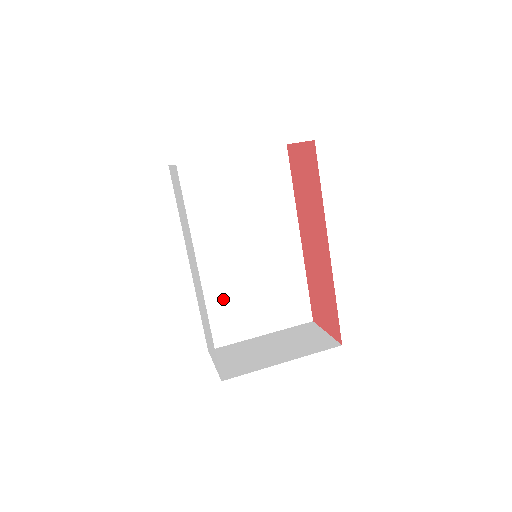
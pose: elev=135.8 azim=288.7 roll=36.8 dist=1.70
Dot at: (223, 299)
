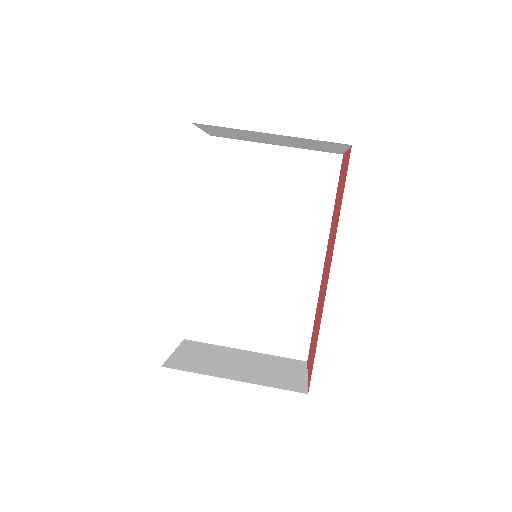
Dot at: (218, 293)
